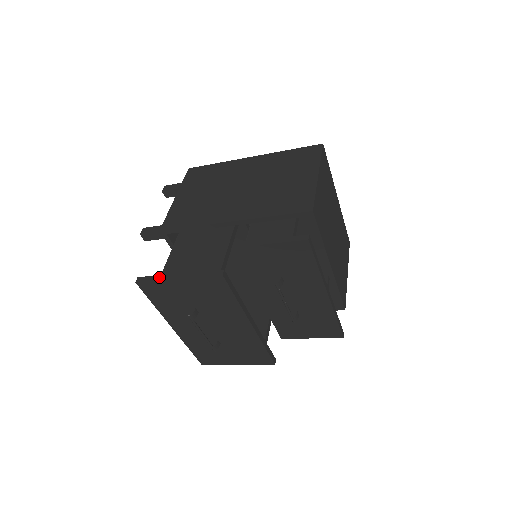
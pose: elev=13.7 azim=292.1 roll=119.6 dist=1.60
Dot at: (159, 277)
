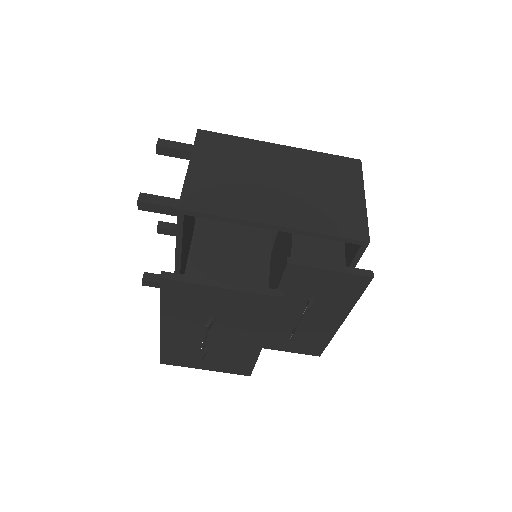
Dot at: (195, 279)
